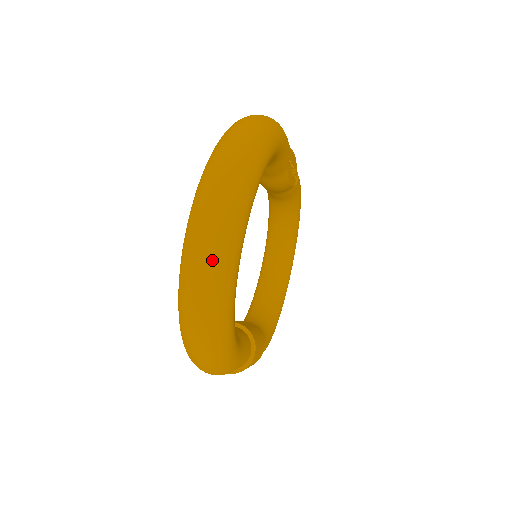
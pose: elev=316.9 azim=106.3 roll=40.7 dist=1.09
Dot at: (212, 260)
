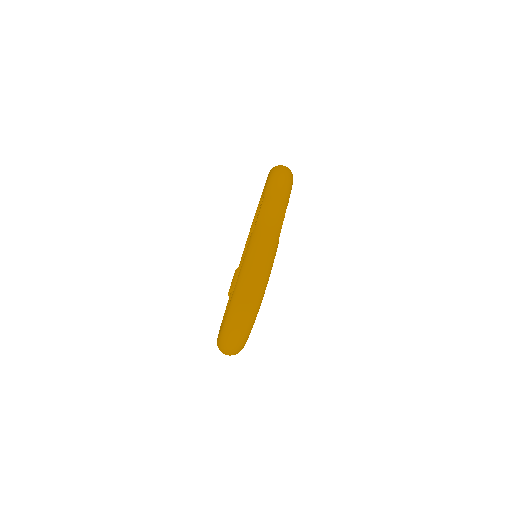
Dot at: (233, 354)
